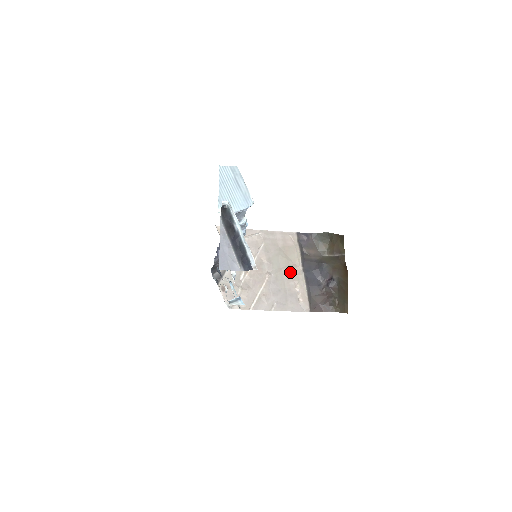
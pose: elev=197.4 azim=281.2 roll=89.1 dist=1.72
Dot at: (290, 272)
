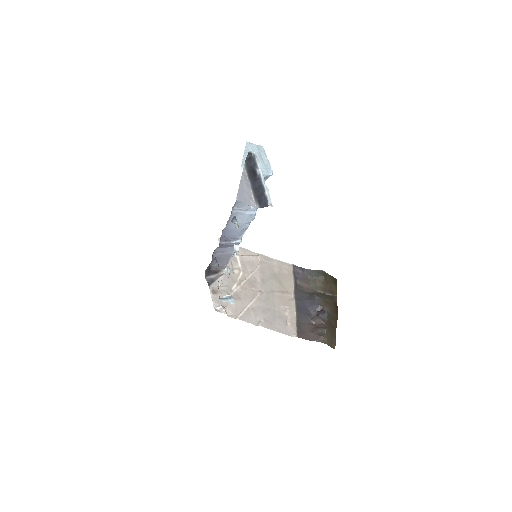
Dot at: (282, 296)
